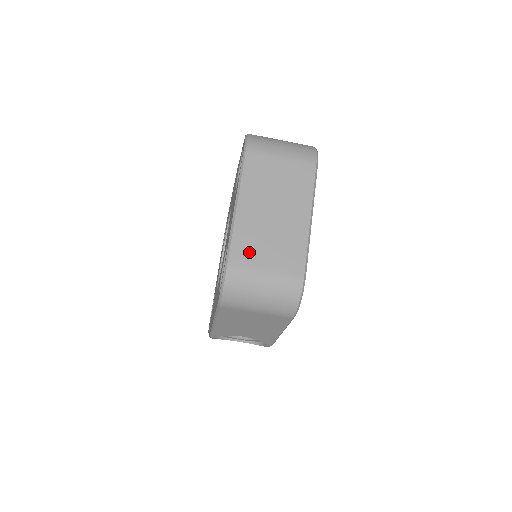
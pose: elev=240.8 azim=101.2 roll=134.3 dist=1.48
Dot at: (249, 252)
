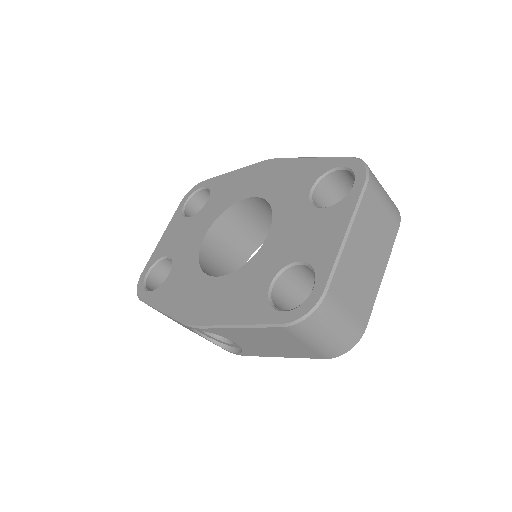
Dot at: (342, 289)
